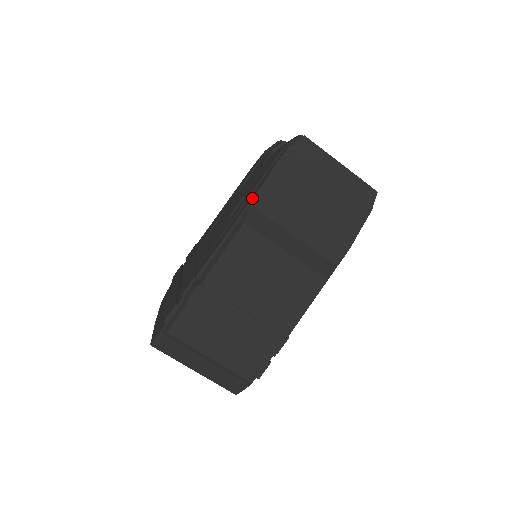
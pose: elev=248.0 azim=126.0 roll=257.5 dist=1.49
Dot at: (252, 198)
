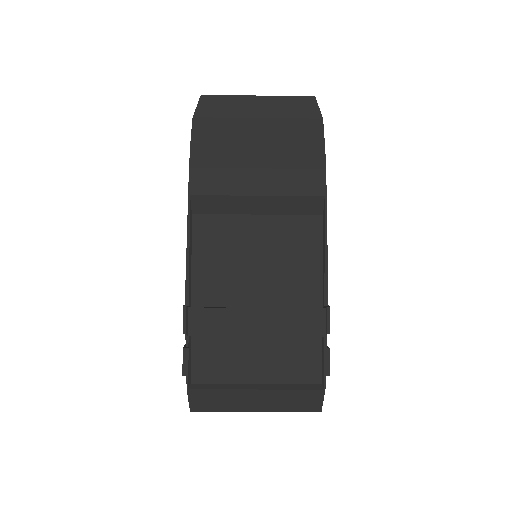
Dot at: (188, 187)
